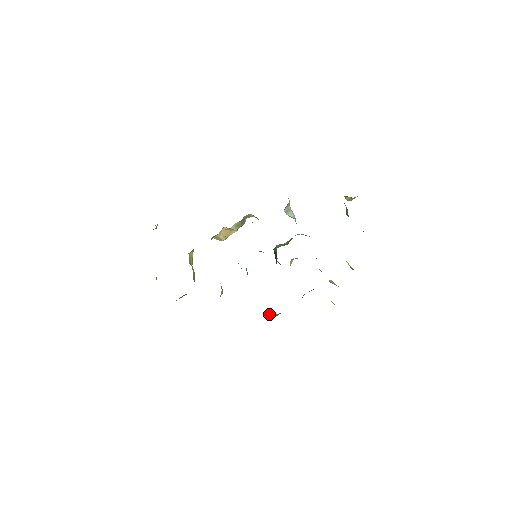
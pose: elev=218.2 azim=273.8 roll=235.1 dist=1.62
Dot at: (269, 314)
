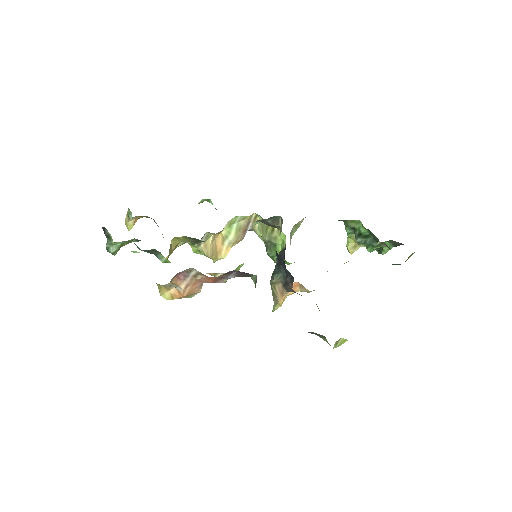
Dot at: occluded
